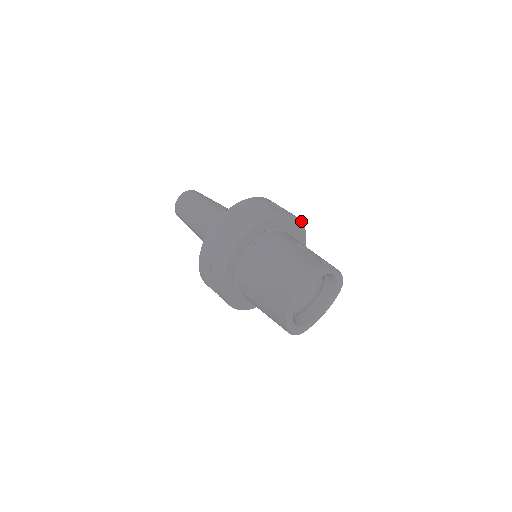
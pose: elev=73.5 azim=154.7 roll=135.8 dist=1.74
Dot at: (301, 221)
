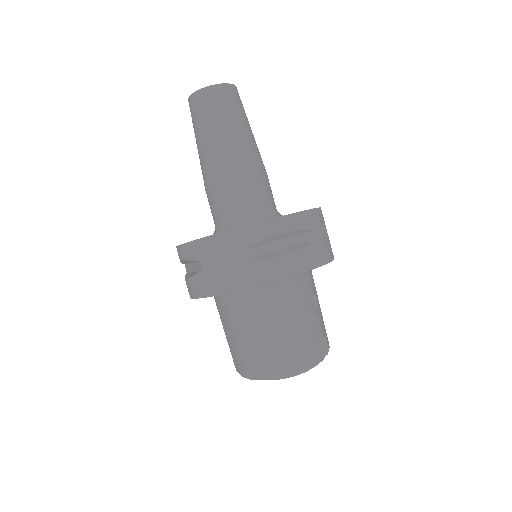
Dot at: occluded
